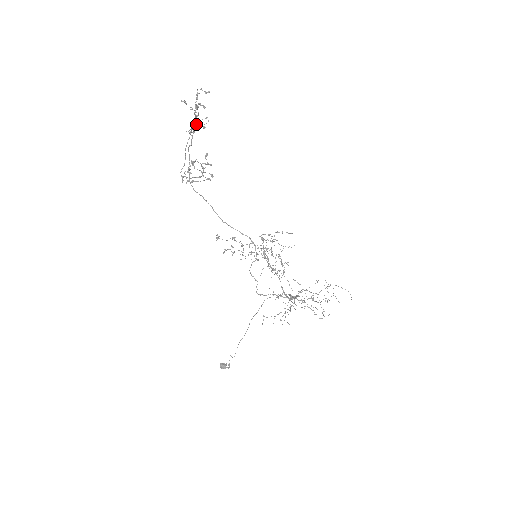
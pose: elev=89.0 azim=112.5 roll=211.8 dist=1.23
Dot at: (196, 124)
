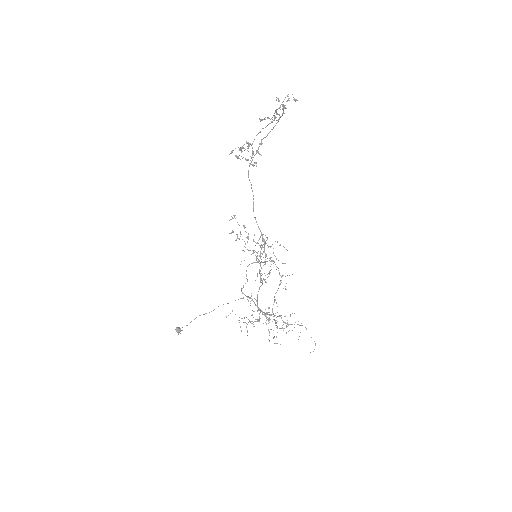
Dot at: (274, 120)
